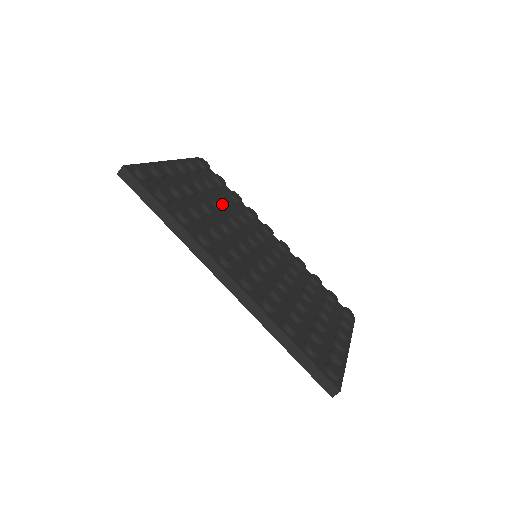
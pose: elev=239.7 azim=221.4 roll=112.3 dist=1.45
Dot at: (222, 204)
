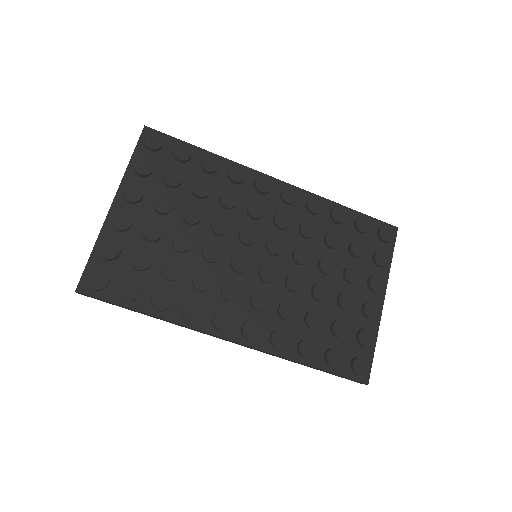
Dot at: (196, 215)
